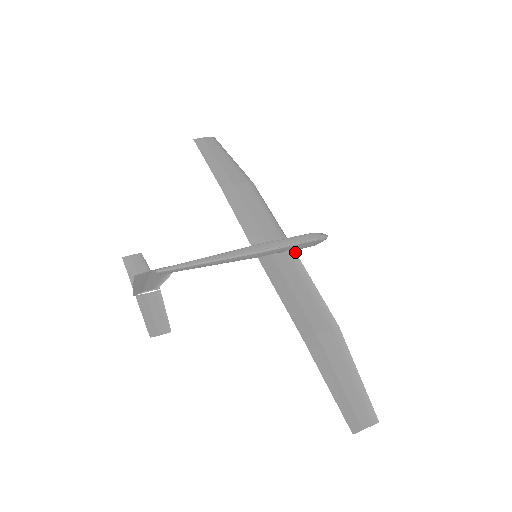
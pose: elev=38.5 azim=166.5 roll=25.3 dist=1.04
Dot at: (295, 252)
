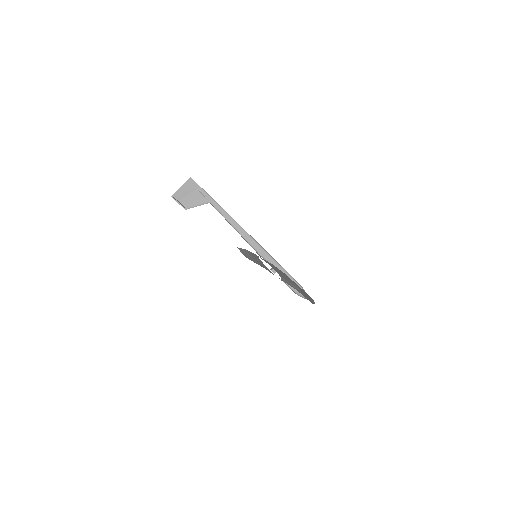
Dot at: (282, 279)
